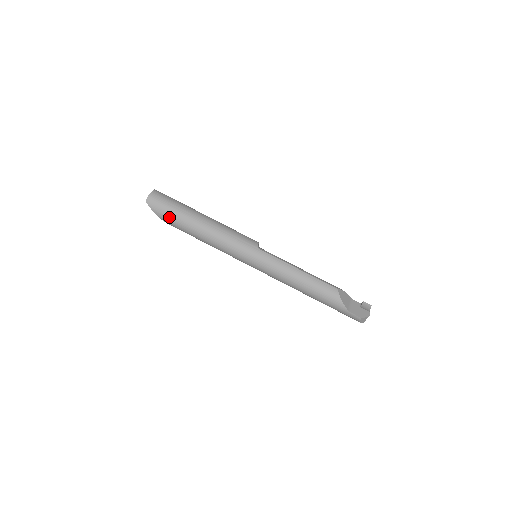
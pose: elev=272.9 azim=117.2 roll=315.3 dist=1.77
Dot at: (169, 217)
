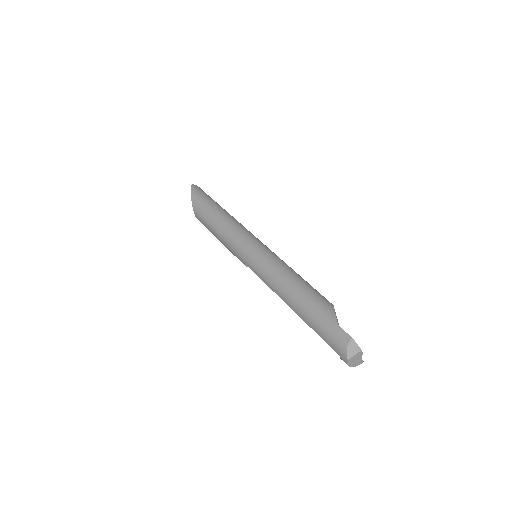
Dot at: (201, 197)
